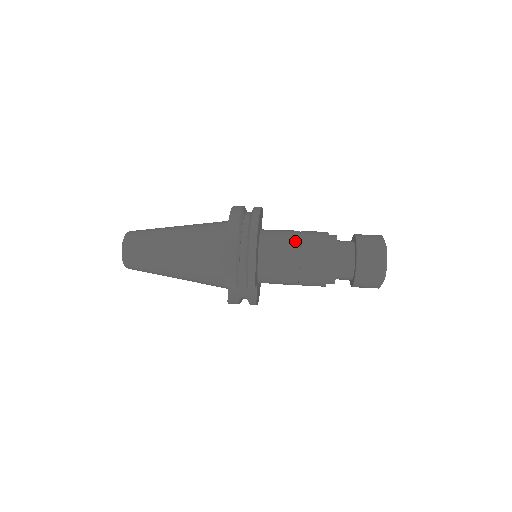
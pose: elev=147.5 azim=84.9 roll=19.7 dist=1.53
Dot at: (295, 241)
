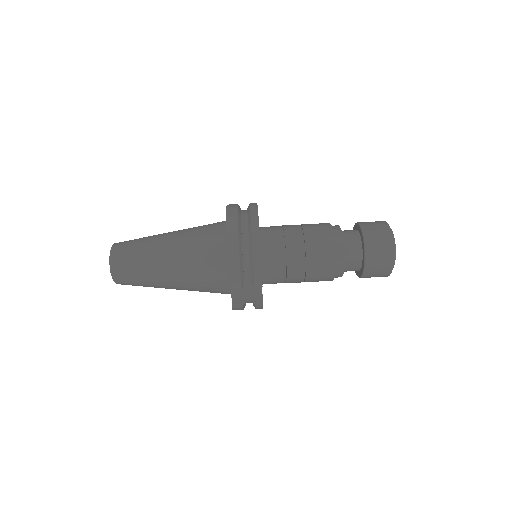
Dot at: (298, 234)
